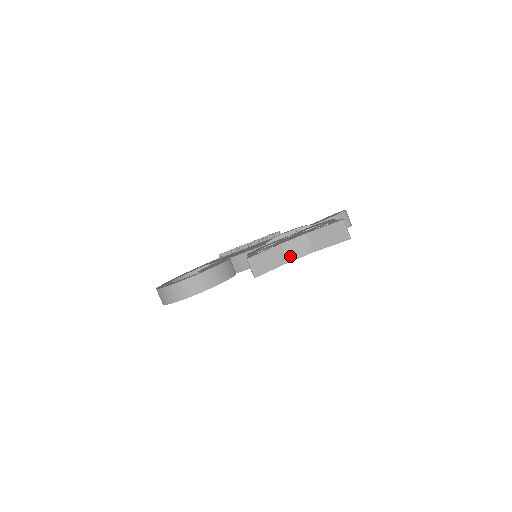
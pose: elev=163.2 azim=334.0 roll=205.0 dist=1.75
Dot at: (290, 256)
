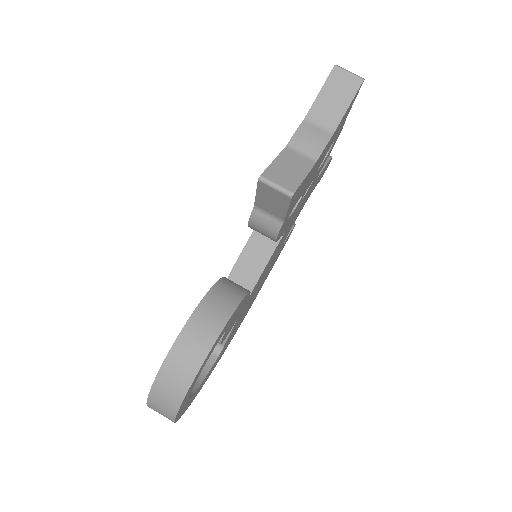
Dot at: (310, 154)
